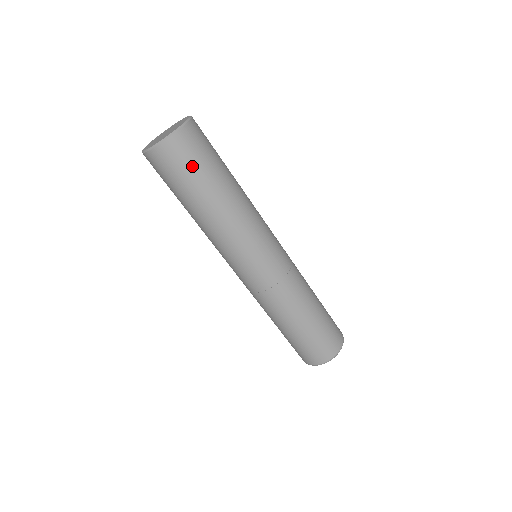
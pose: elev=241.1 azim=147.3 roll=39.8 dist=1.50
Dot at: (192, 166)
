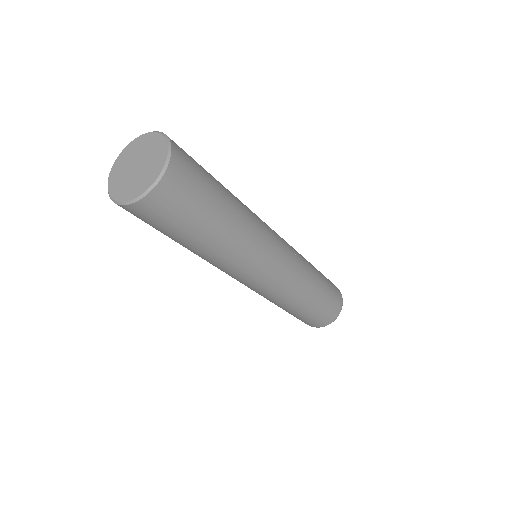
Dot at: (194, 200)
